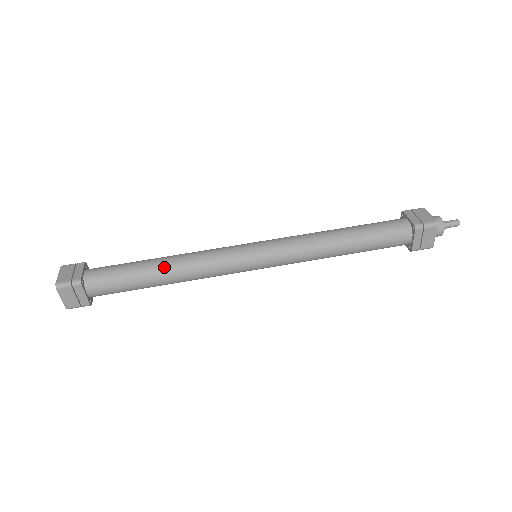
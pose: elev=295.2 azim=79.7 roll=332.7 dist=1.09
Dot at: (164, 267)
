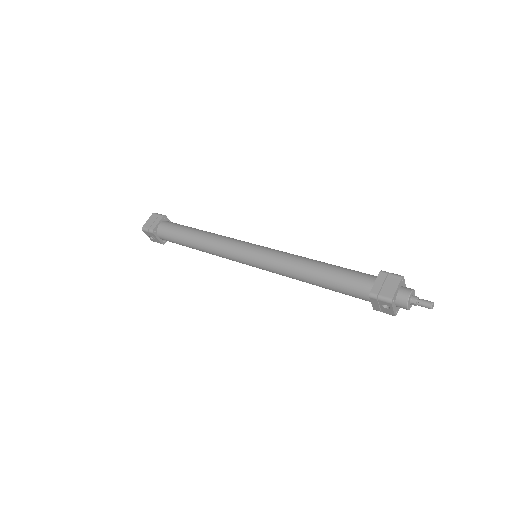
Dot at: (204, 231)
